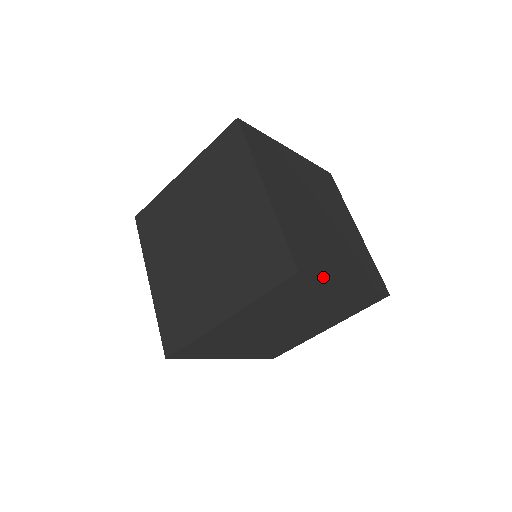
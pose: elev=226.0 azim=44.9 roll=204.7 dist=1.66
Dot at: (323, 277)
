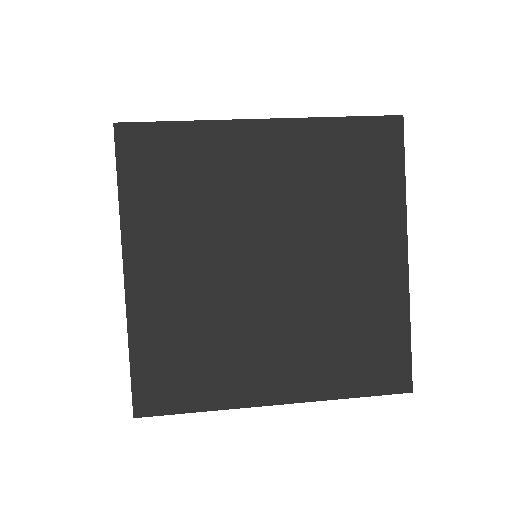
Dot at: (197, 410)
